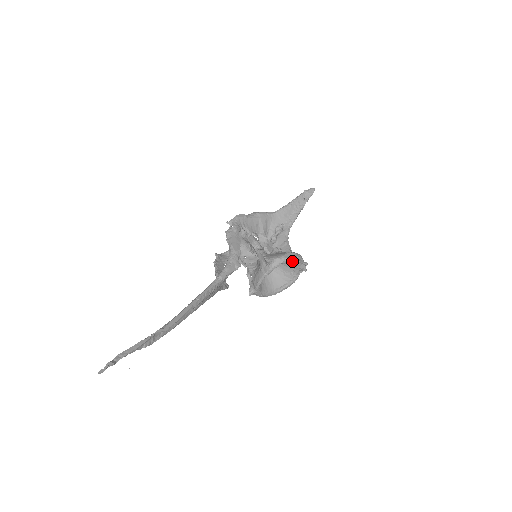
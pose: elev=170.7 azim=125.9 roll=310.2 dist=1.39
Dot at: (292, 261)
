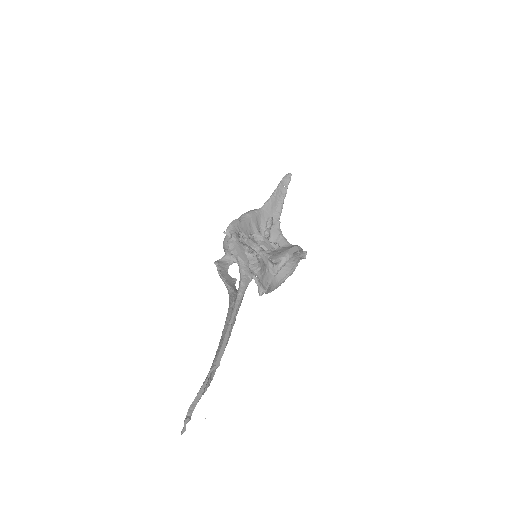
Dot at: occluded
